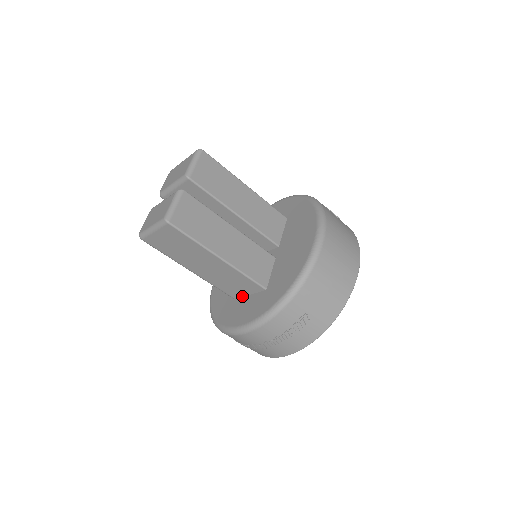
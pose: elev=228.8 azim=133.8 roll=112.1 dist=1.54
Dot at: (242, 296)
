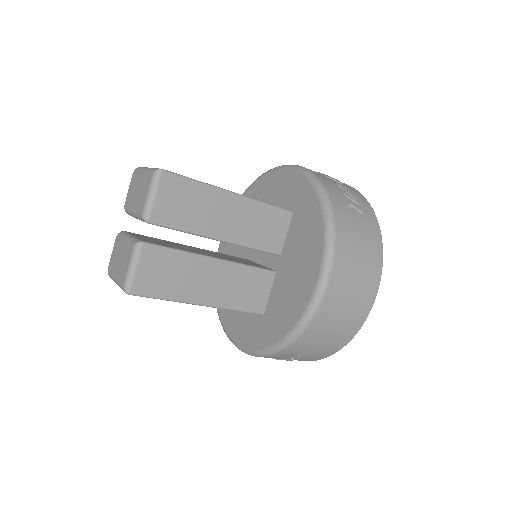
Dot at: occluded
